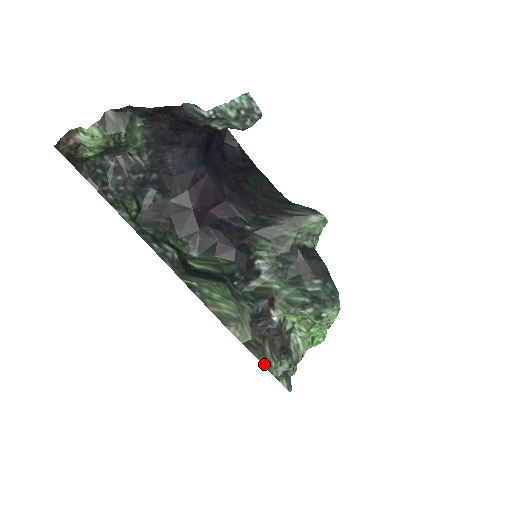
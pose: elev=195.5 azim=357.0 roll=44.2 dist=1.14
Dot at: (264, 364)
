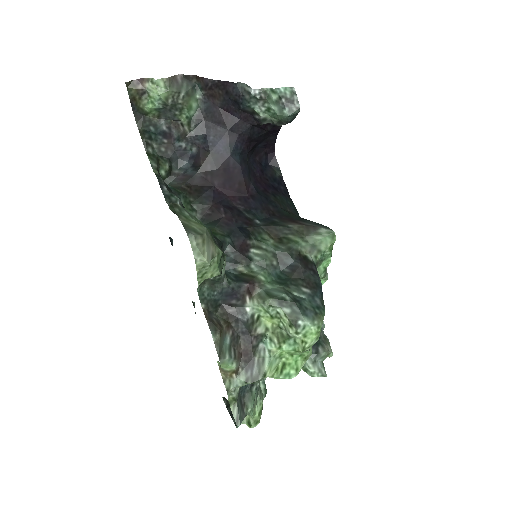
Dot at: (217, 346)
